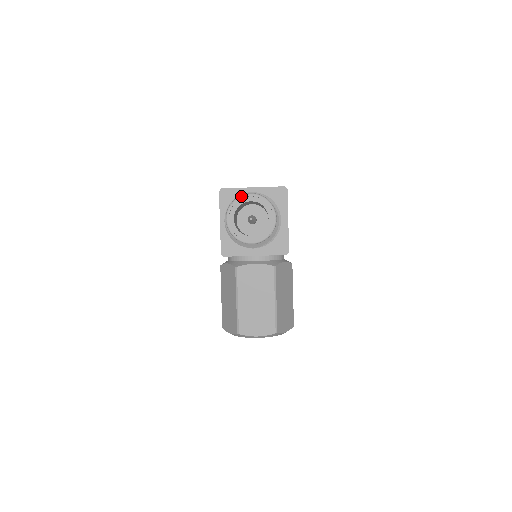
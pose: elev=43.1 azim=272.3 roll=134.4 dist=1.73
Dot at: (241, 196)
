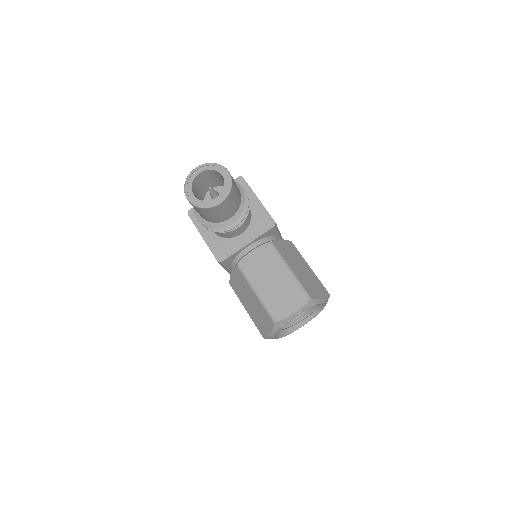
Dot at: (189, 174)
